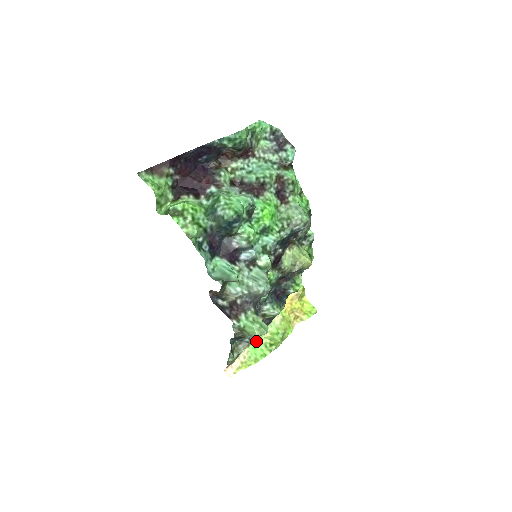
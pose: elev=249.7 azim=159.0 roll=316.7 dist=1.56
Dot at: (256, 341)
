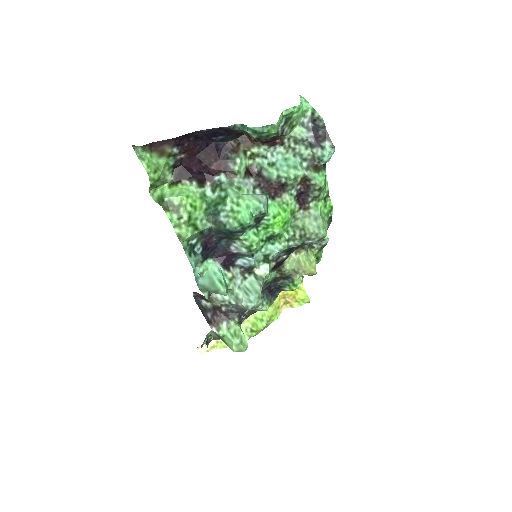
Dot at: occluded
